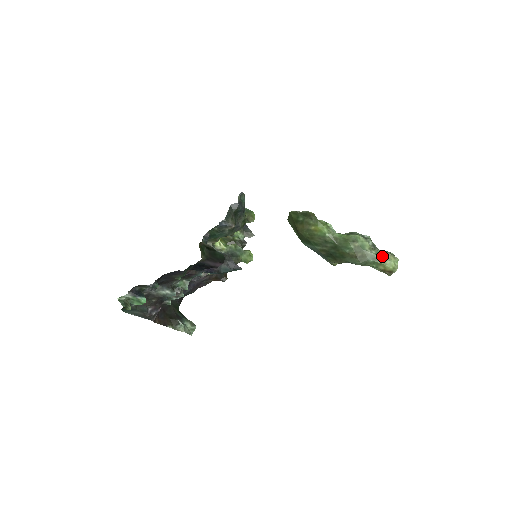
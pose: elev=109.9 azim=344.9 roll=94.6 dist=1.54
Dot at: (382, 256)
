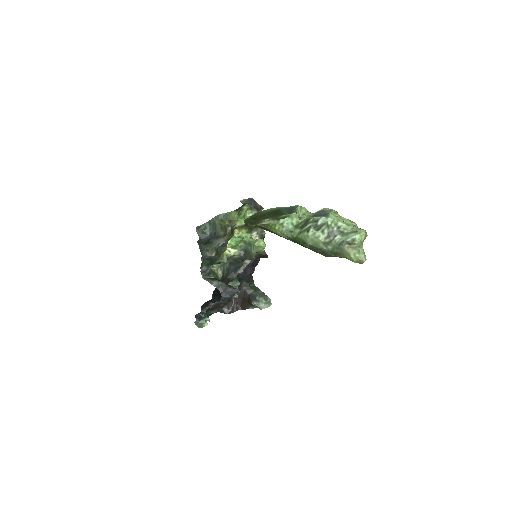
Dot at: (339, 251)
